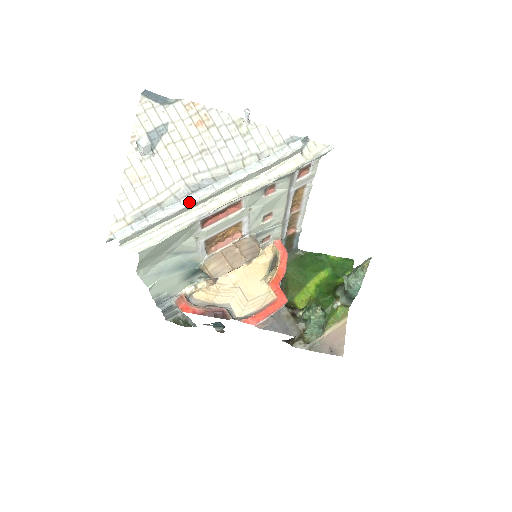
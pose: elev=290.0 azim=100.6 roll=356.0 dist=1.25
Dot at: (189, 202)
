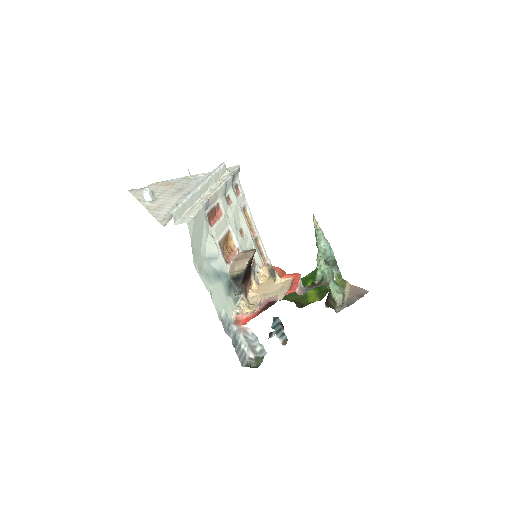
Dot at: (193, 192)
